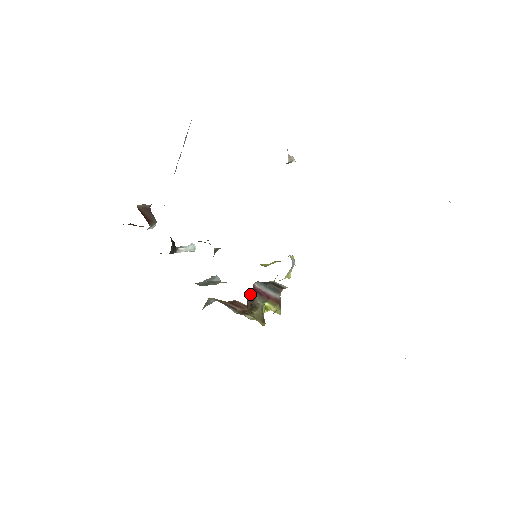
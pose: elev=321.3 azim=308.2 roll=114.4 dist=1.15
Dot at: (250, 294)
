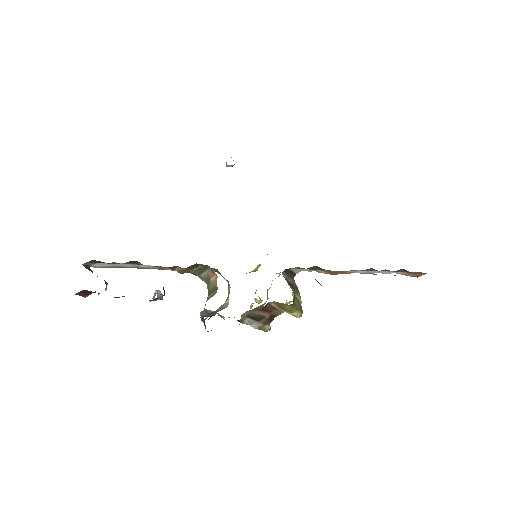
Dot at: occluded
